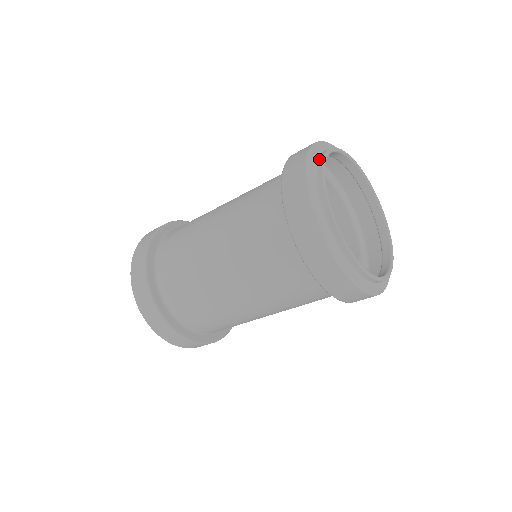
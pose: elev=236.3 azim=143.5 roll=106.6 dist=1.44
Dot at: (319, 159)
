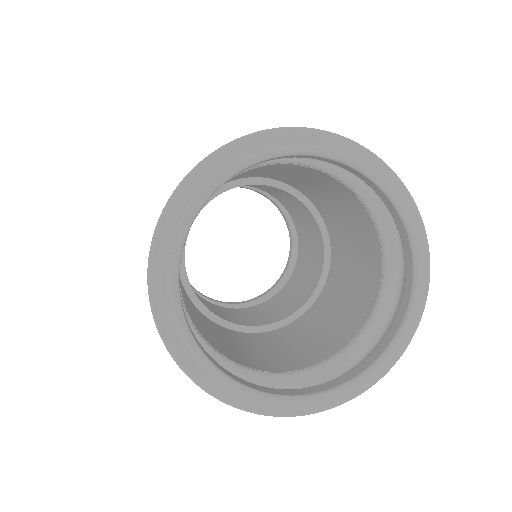
Dot at: (181, 223)
